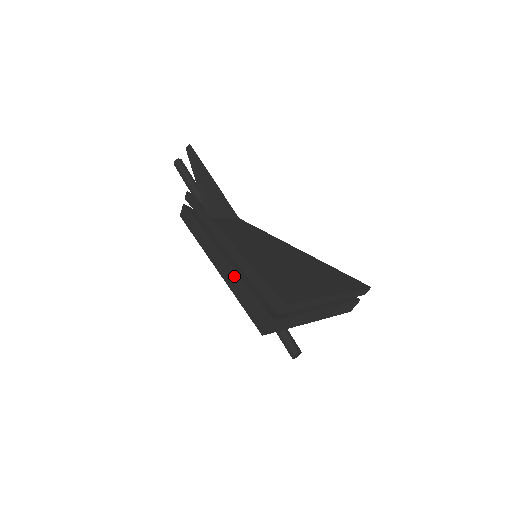
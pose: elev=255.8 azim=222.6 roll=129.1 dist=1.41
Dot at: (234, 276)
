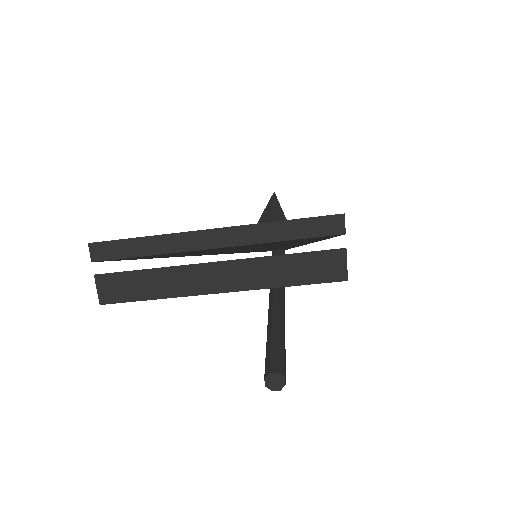
Dot at: occluded
